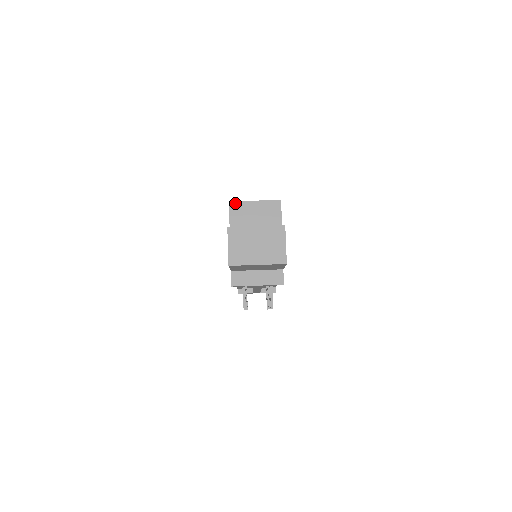
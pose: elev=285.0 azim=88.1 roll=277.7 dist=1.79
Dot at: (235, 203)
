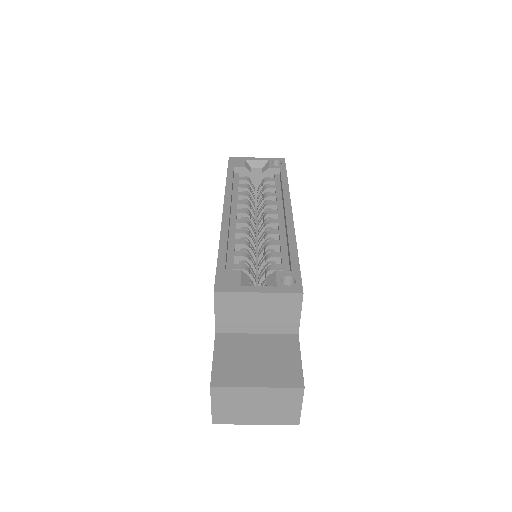
Dot at: (224, 294)
